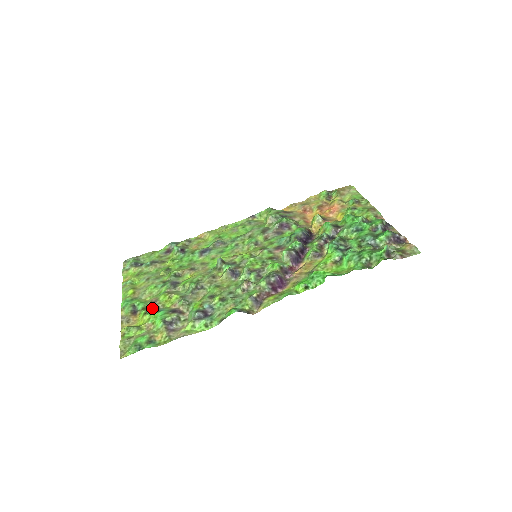
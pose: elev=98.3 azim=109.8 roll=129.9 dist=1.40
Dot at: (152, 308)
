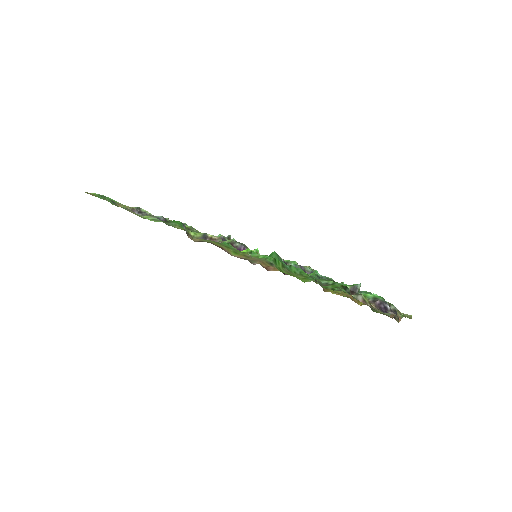
Dot at: occluded
